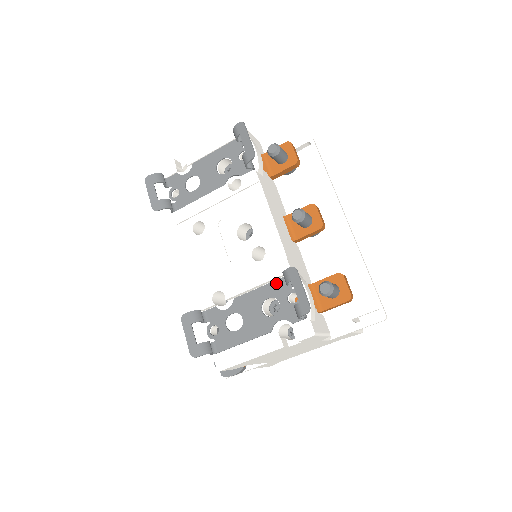
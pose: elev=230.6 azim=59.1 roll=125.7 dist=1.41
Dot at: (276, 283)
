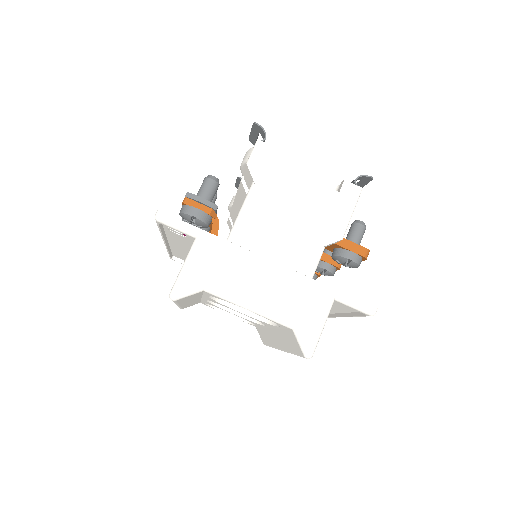
Dot at: occluded
